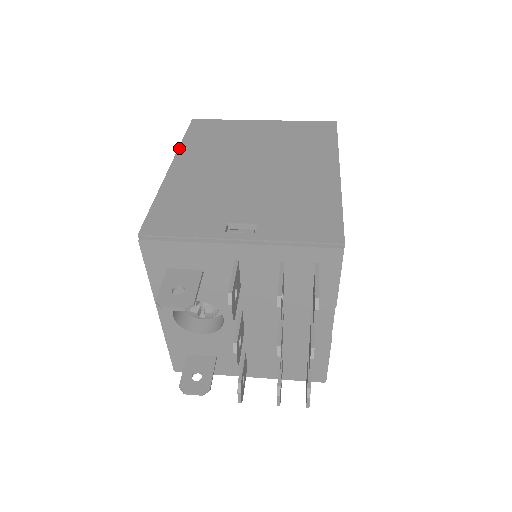
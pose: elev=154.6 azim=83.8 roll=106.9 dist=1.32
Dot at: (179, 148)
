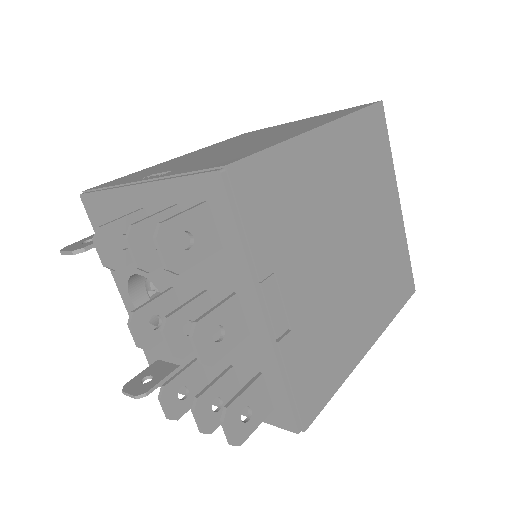
Dot at: occluded
